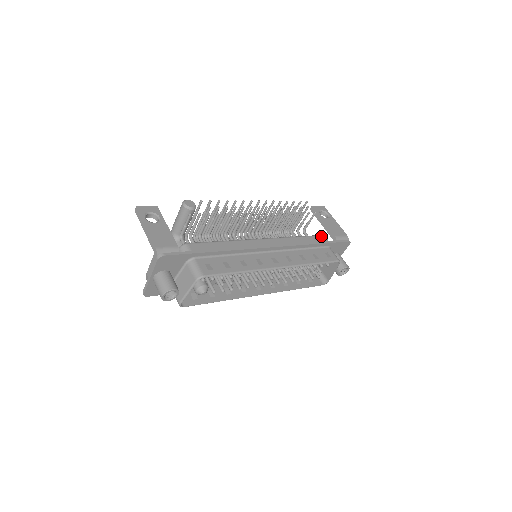
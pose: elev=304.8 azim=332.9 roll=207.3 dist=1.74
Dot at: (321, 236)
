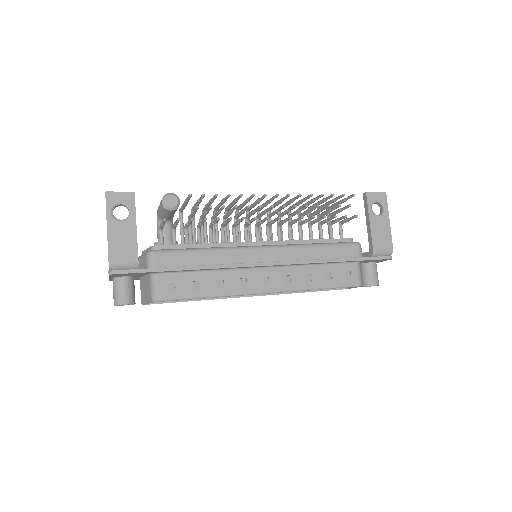
Dot at: (353, 245)
